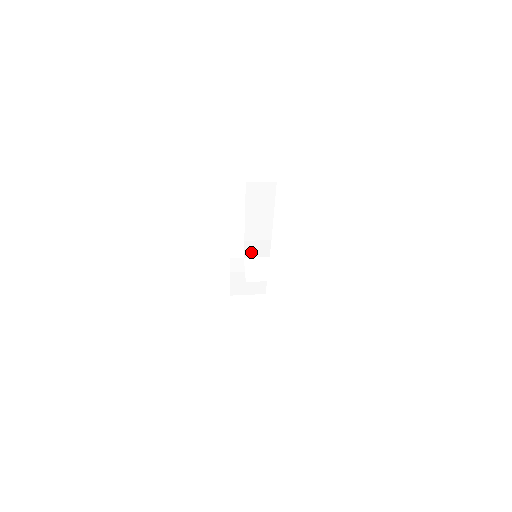
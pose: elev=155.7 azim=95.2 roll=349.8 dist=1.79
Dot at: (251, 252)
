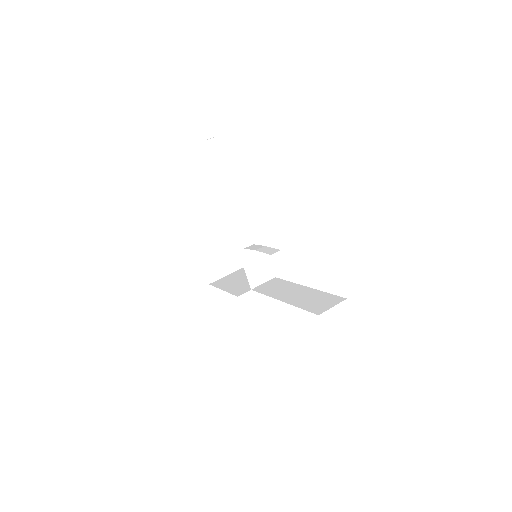
Dot at: occluded
